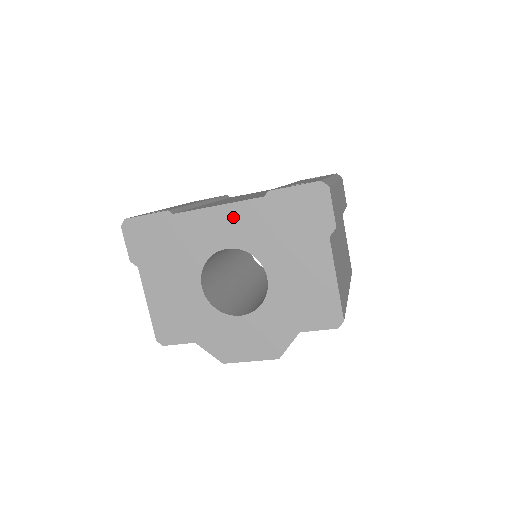
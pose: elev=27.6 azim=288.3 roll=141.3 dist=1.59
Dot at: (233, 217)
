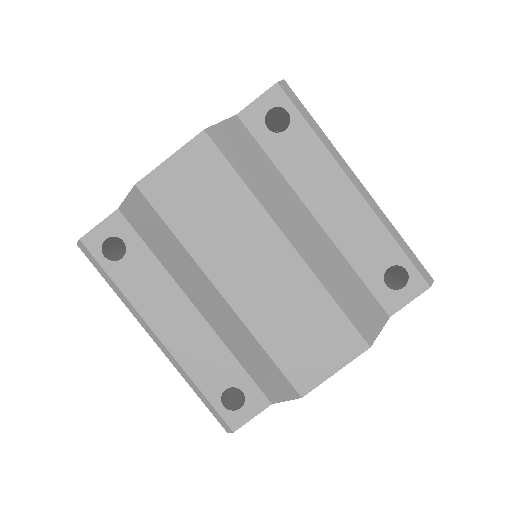
Dot at: occluded
